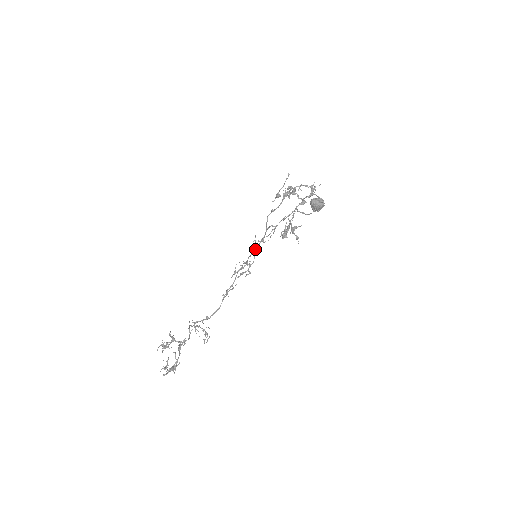
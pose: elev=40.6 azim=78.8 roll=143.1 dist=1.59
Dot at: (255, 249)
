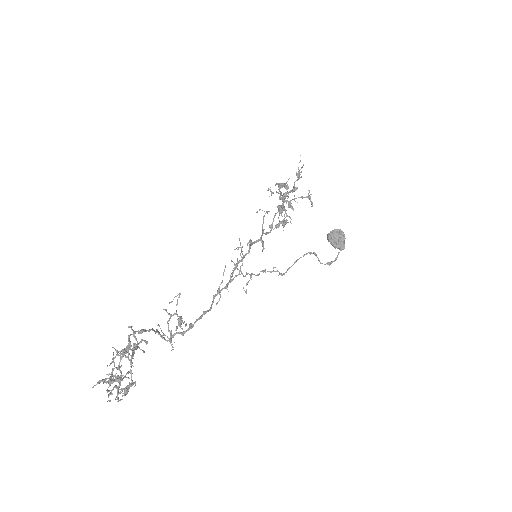
Dot at: (250, 242)
